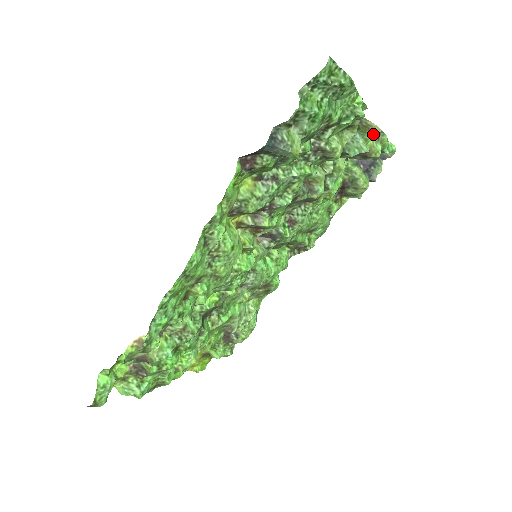
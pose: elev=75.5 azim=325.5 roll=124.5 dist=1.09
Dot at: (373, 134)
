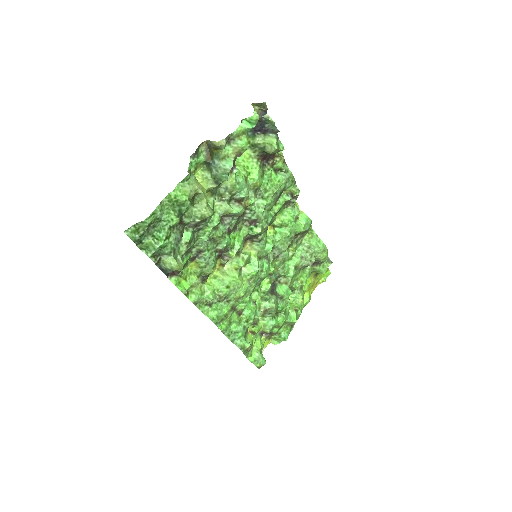
Dot at: (223, 148)
